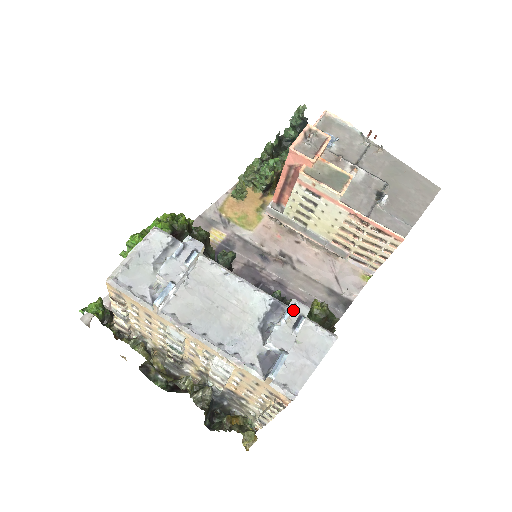
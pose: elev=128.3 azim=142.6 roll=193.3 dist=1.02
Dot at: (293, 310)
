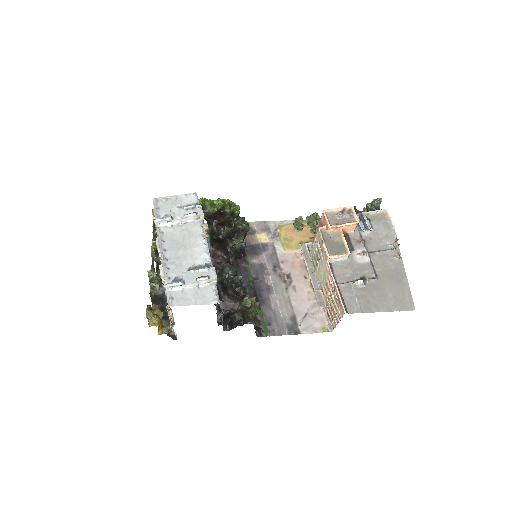
Dot at: (208, 271)
